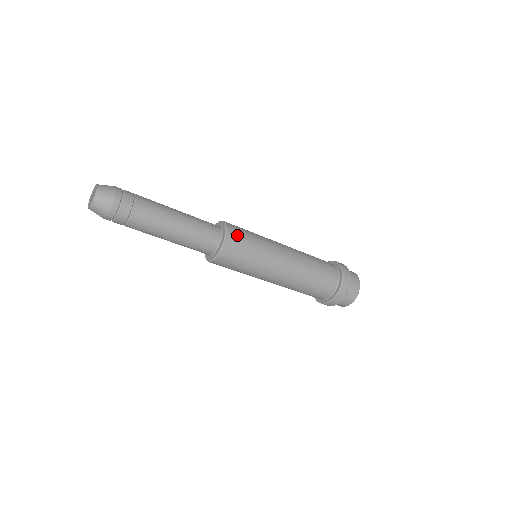
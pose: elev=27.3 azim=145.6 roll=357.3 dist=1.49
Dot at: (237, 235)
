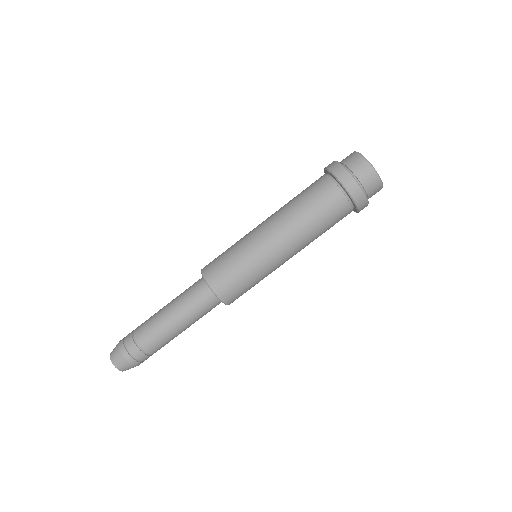
Dot at: (213, 269)
